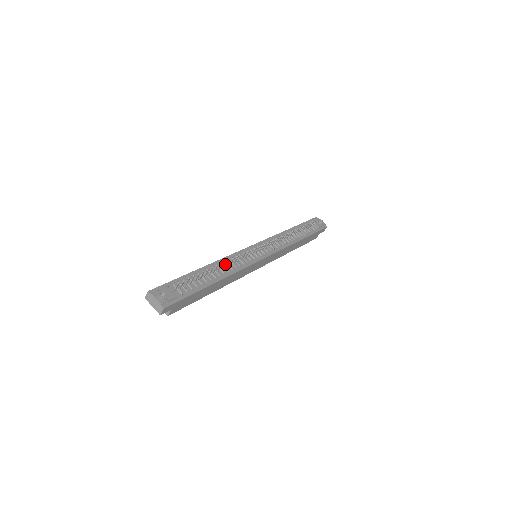
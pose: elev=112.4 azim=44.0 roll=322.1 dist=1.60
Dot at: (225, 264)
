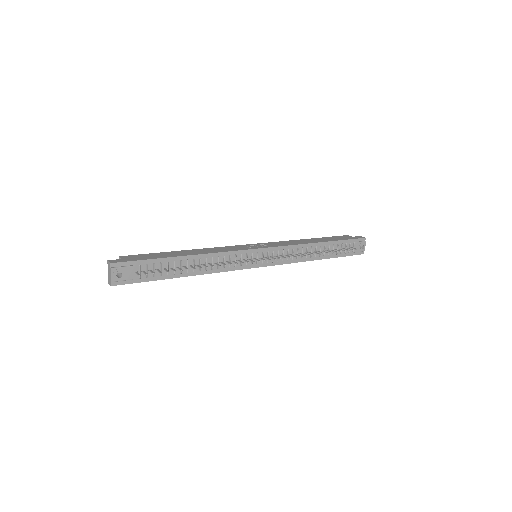
Dot at: (211, 260)
